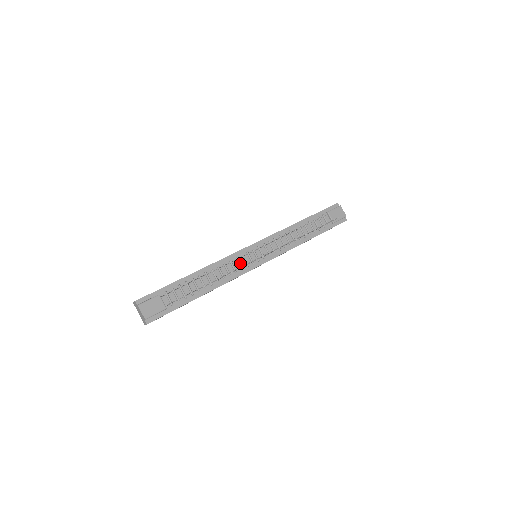
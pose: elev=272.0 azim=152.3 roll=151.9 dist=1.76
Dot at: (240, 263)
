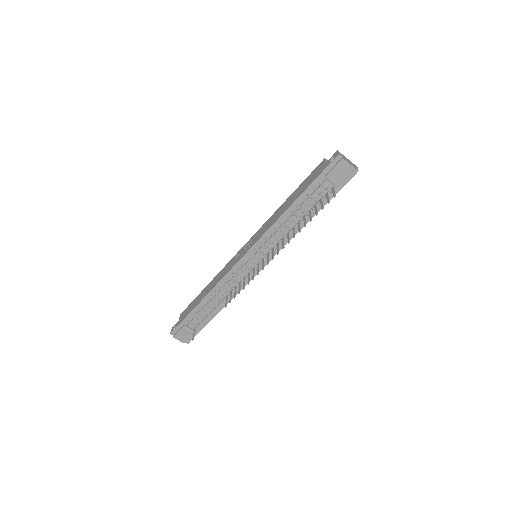
Dot at: (240, 276)
